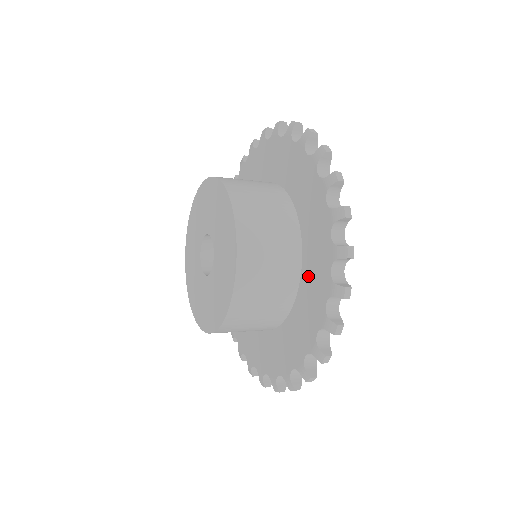
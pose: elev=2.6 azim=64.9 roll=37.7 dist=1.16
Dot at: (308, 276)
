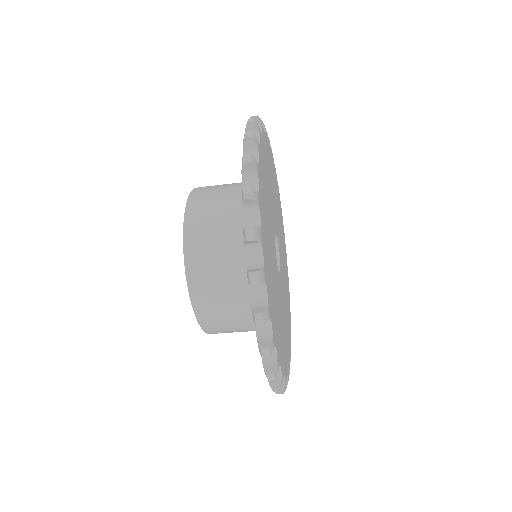
Dot at: occluded
